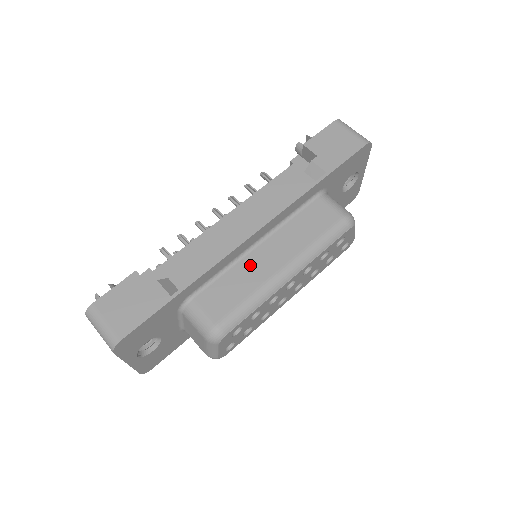
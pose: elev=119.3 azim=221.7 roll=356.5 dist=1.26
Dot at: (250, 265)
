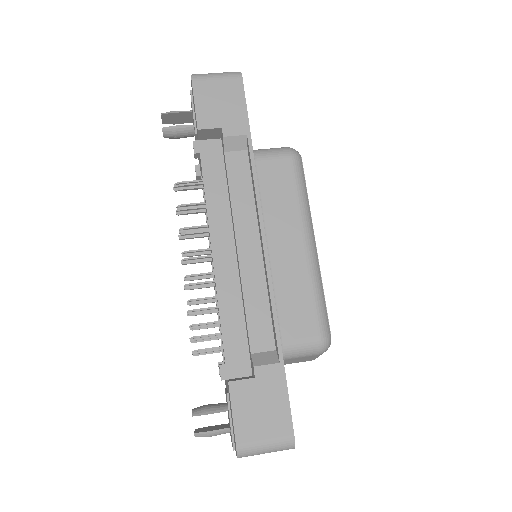
Dot at: (283, 269)
